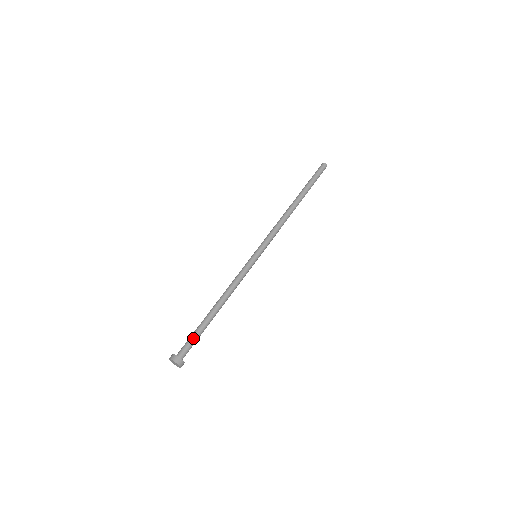
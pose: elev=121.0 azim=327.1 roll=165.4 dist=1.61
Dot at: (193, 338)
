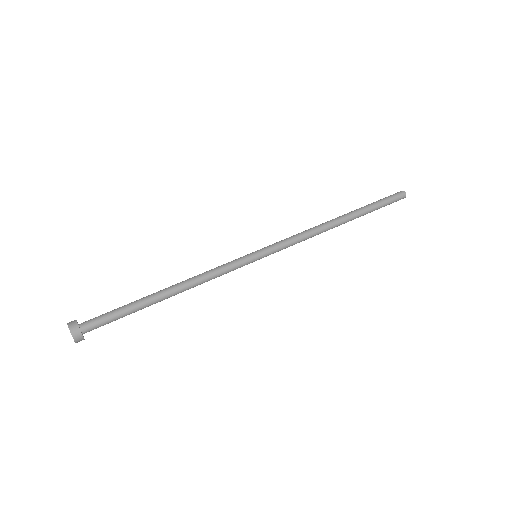
Dot at: (113, 312)
